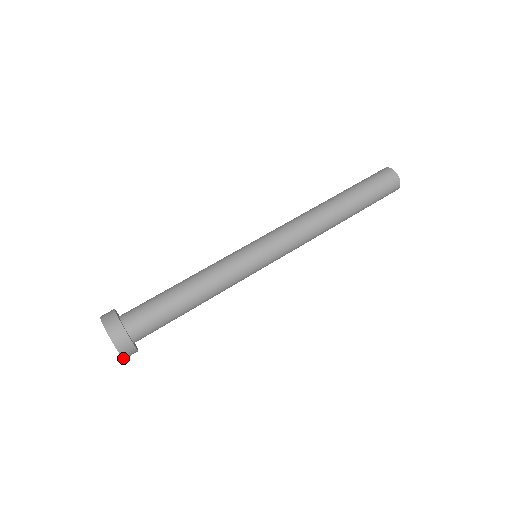
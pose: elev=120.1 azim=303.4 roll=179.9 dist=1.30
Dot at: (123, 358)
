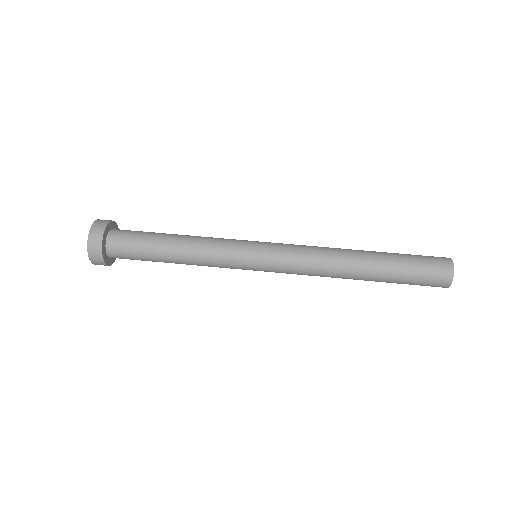
Dot at: occluded
